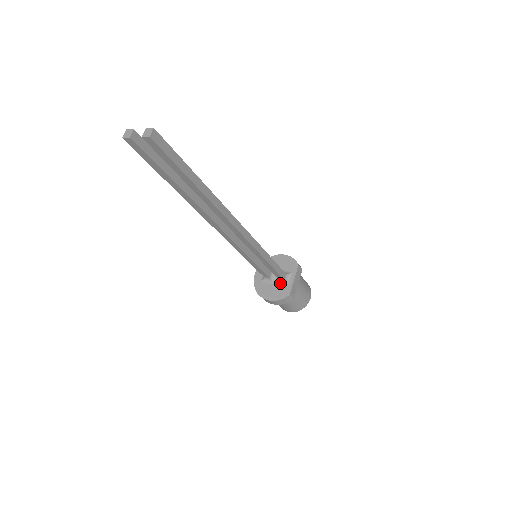
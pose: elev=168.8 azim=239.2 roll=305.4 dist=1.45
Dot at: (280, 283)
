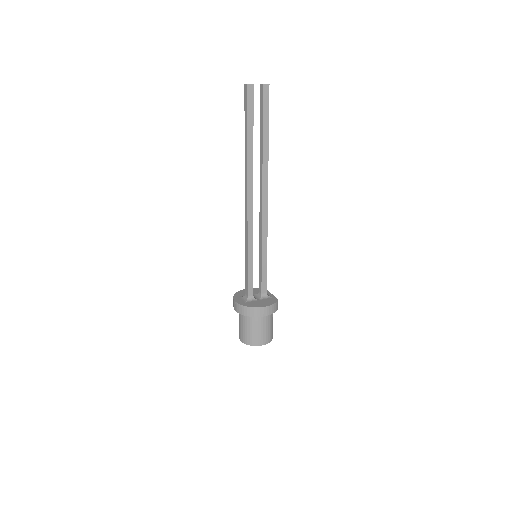
Dot at: (263, 298)
